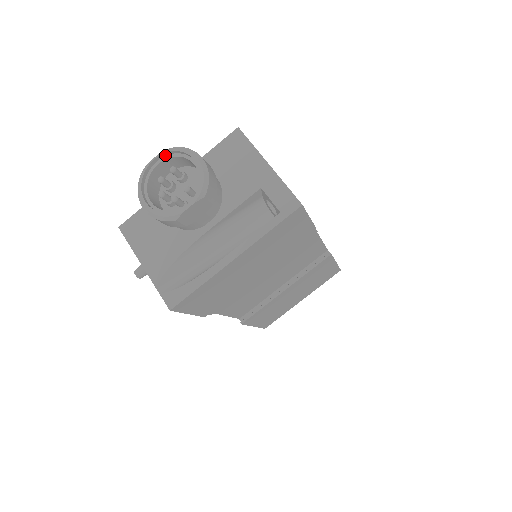
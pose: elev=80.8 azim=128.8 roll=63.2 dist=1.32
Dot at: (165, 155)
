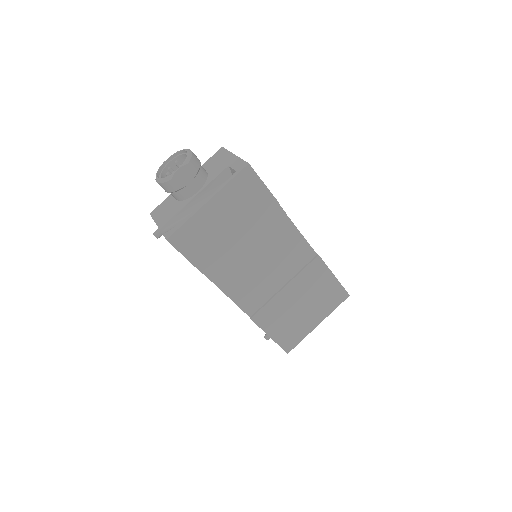
Dot at: (173, 157)
